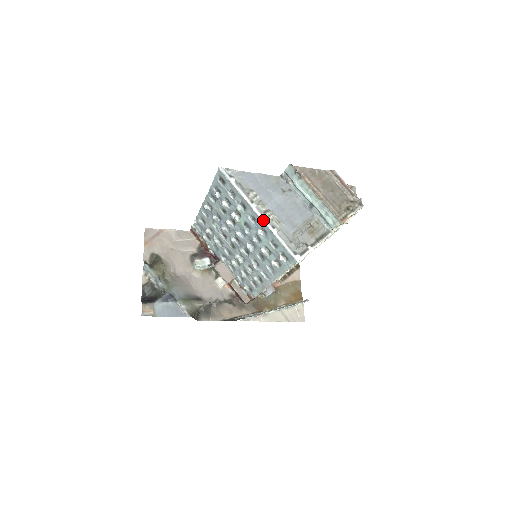
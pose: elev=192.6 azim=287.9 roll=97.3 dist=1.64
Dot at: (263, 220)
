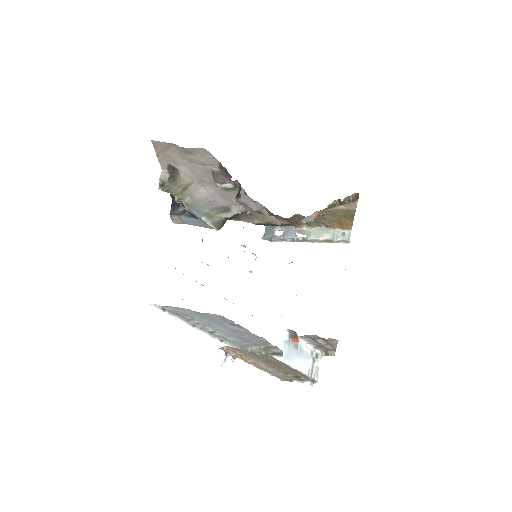
Dot at: occluded
